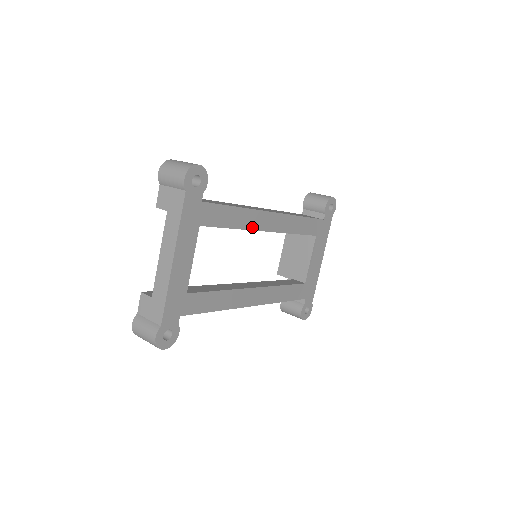
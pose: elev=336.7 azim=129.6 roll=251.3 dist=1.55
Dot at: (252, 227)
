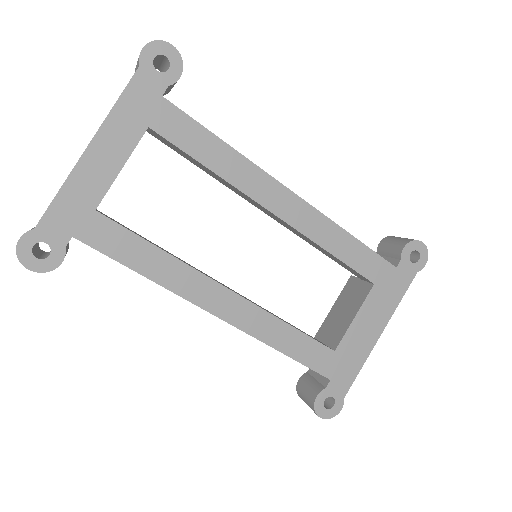
Dot at: (245, 189)
